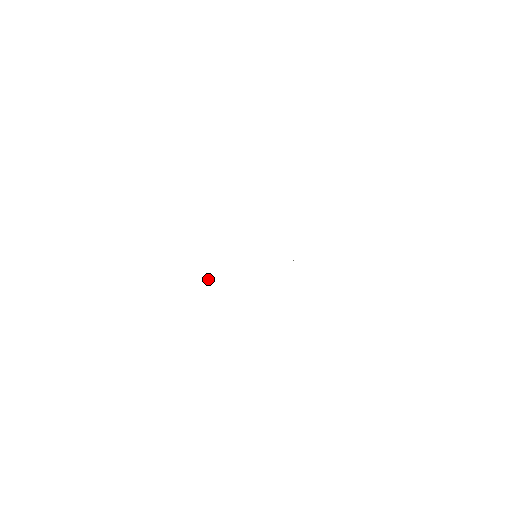
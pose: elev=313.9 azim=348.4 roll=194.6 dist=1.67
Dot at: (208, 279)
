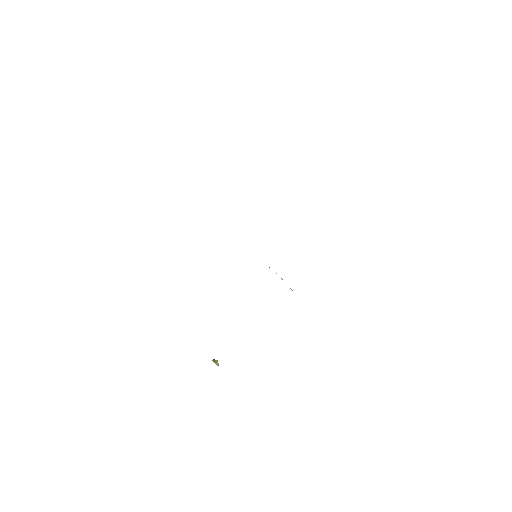
Dot at: occluded
